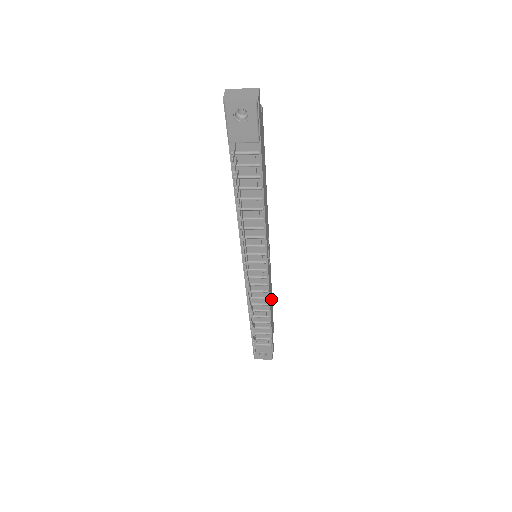
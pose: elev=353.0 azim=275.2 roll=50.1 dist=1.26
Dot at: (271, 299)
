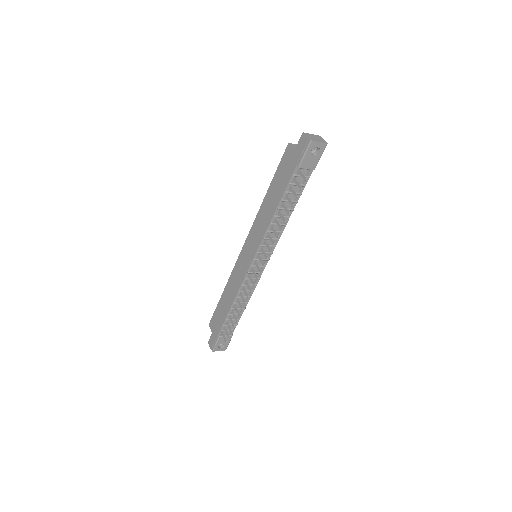
Dot at: occluded
